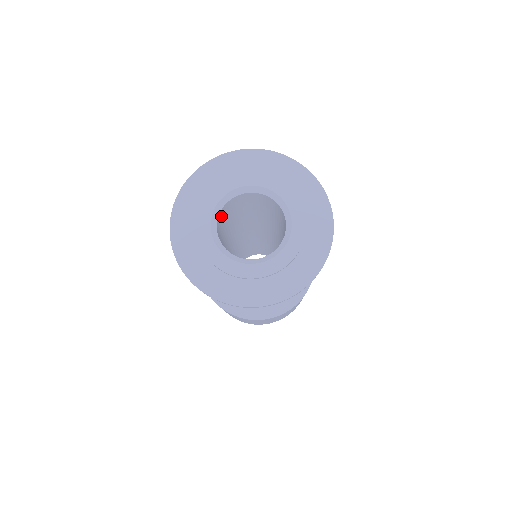
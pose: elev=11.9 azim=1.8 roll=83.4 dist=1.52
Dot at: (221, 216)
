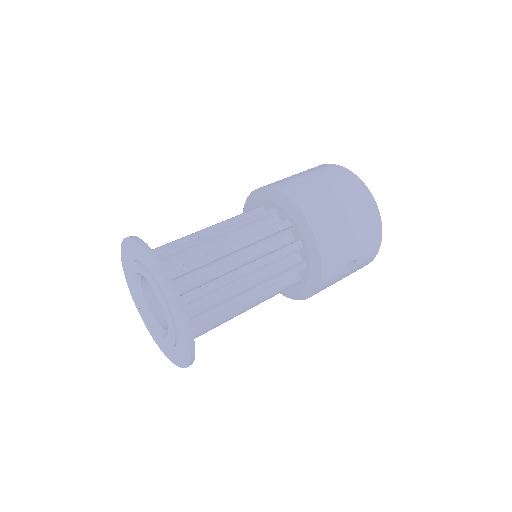
Dot at: occluded
